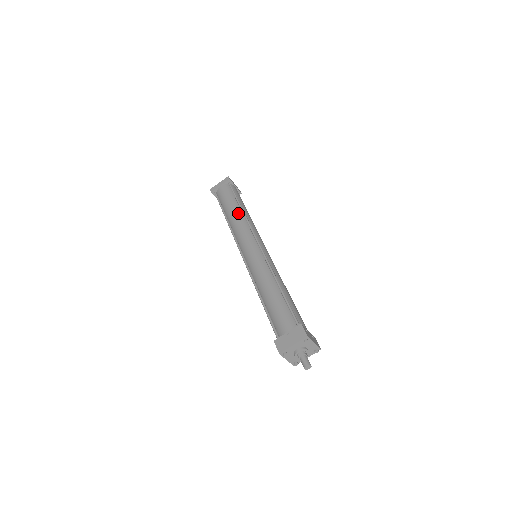
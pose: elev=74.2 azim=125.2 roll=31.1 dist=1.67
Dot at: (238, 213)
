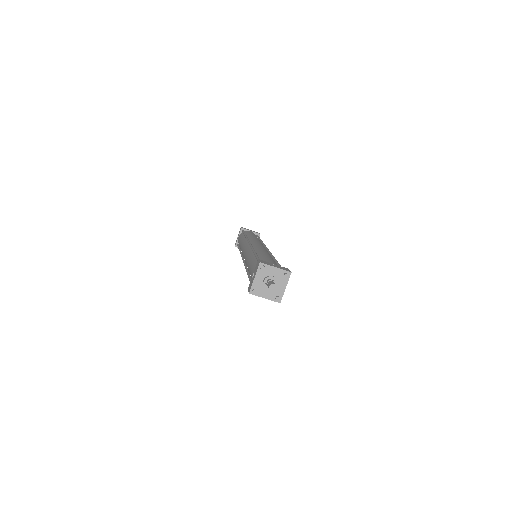
Dot at: occluded
